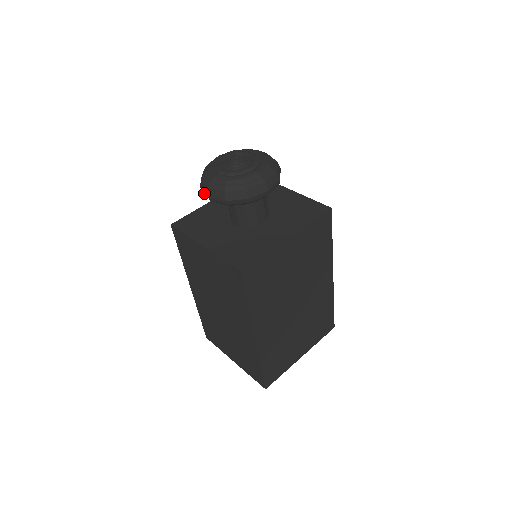
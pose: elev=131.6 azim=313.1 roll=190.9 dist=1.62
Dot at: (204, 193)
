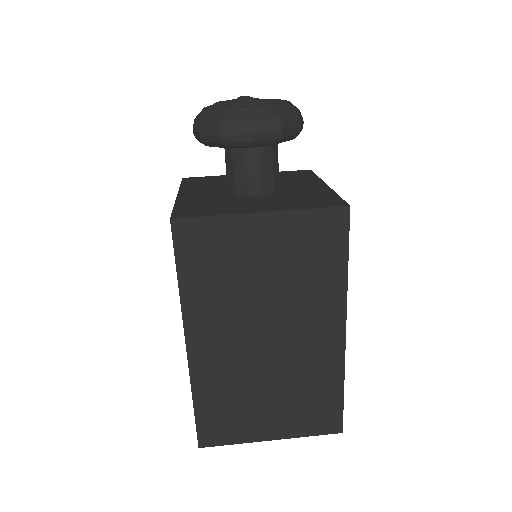
Dot at: (230, 141)
